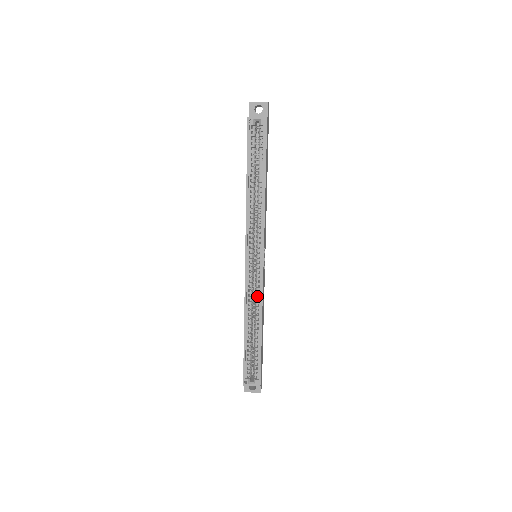
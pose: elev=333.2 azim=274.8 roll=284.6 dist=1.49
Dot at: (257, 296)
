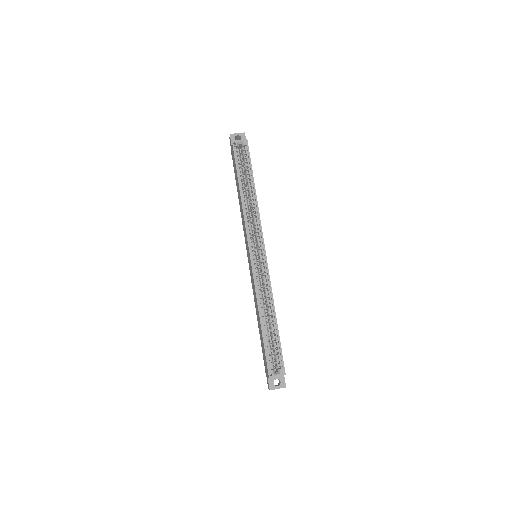
Dot at: (265, 286)
